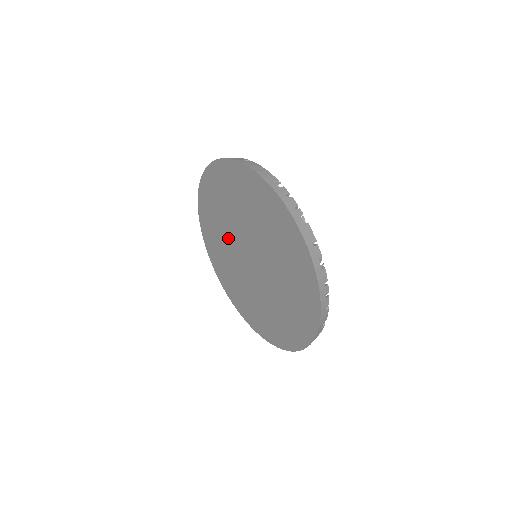
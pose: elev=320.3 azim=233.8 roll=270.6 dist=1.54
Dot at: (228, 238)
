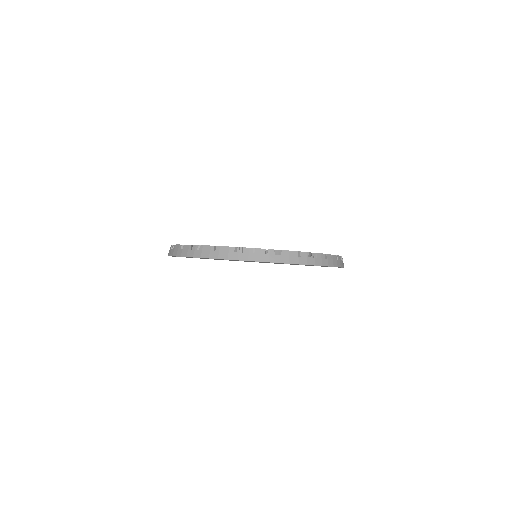
Dot at: occluded
